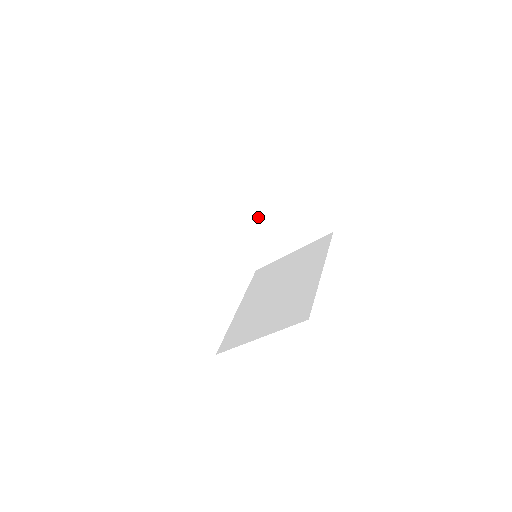
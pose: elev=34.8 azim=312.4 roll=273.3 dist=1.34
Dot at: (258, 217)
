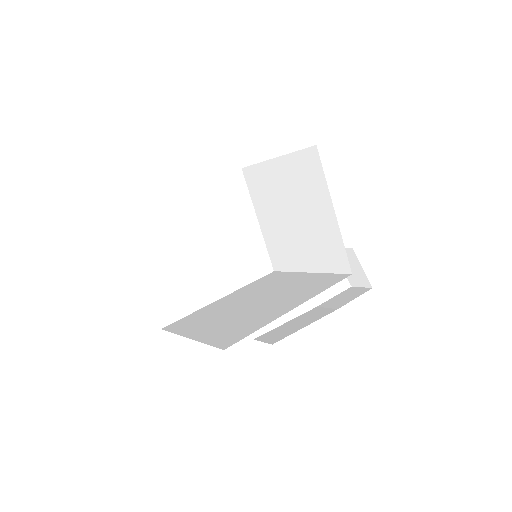
Dot at: (288, 217)
